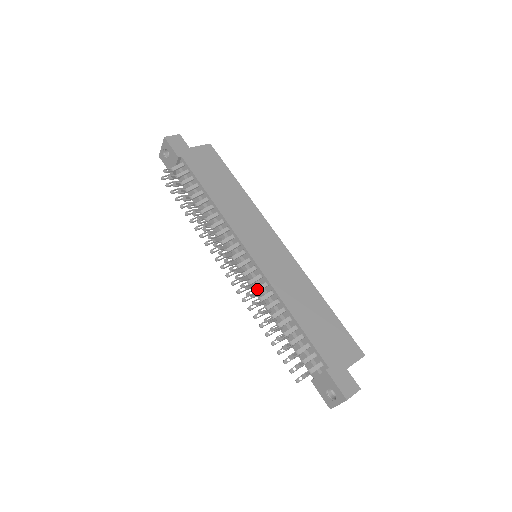
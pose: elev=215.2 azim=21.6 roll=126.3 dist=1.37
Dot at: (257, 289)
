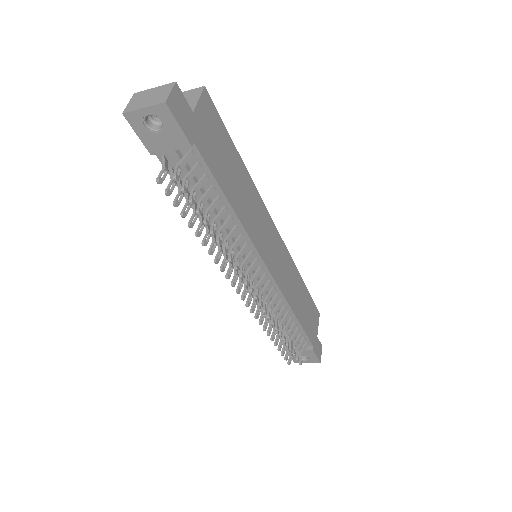
Dot at: (272, 305)
